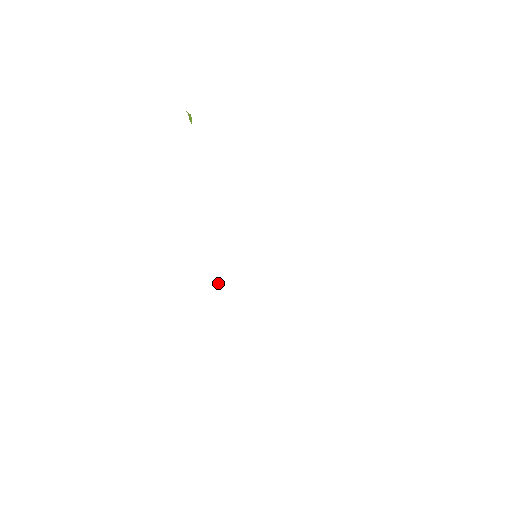
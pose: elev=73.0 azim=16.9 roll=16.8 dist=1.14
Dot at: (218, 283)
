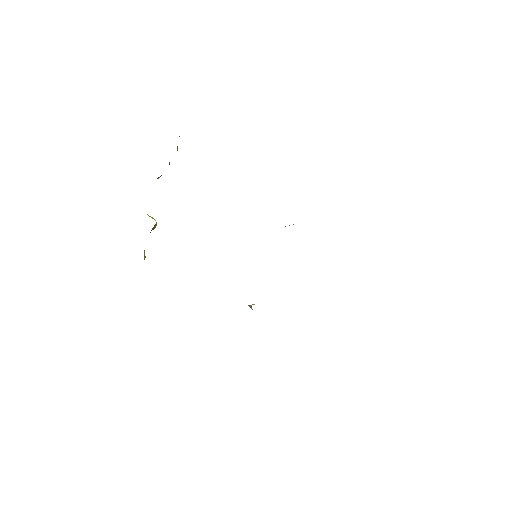
Dot at: occluded
